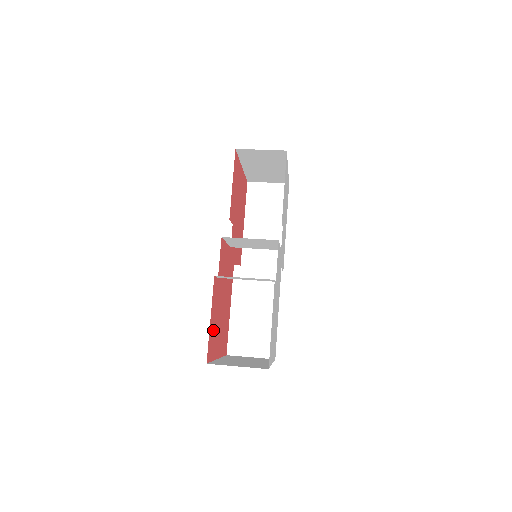
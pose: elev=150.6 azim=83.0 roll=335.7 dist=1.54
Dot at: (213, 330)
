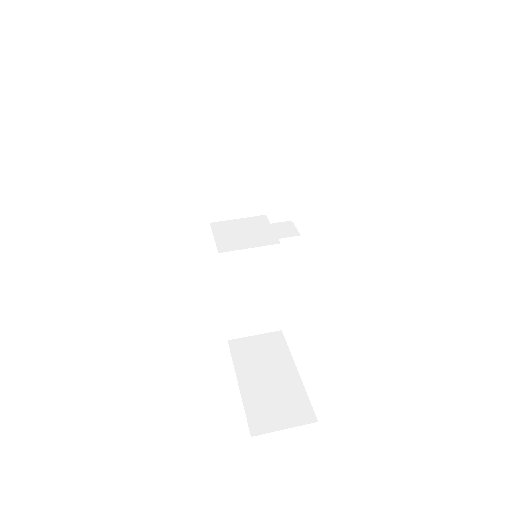
Dot at: occluded
